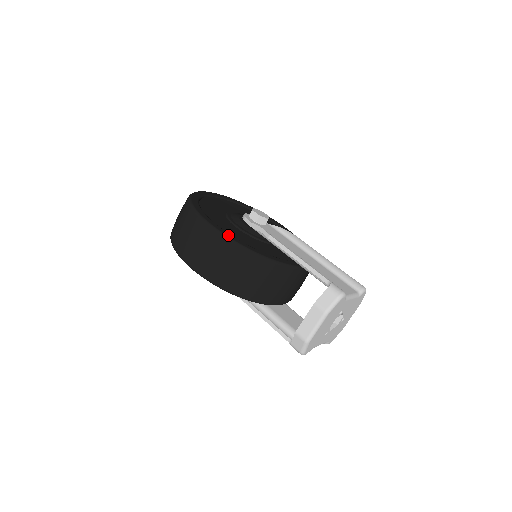
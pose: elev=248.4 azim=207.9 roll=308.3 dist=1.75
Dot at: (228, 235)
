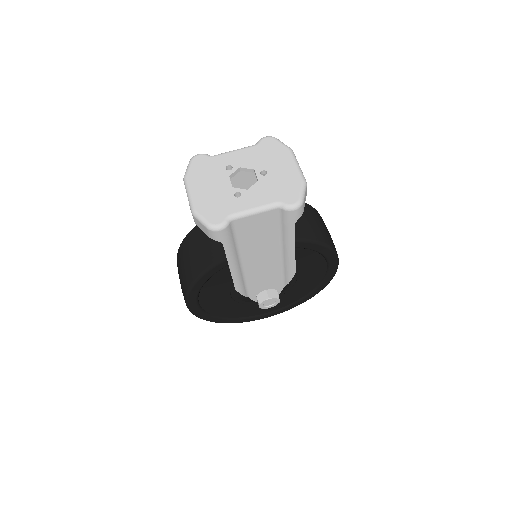
Dot at: occluded
